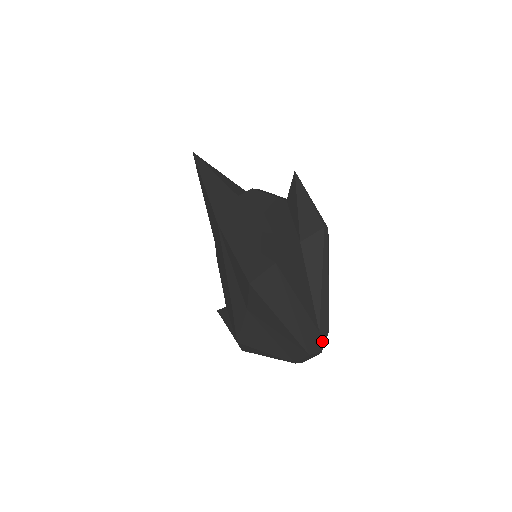
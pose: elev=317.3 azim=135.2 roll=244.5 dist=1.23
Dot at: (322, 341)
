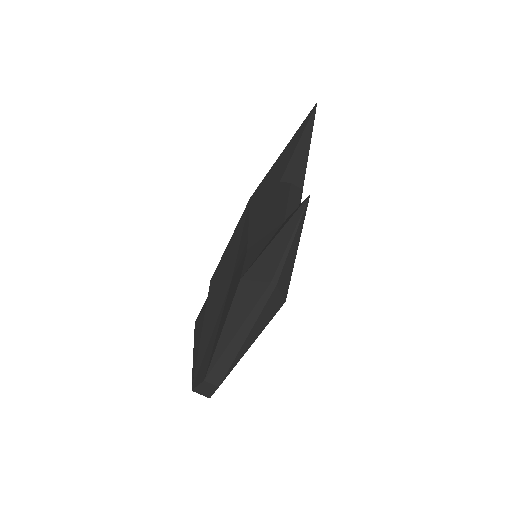
Dot at: (210, 389)
